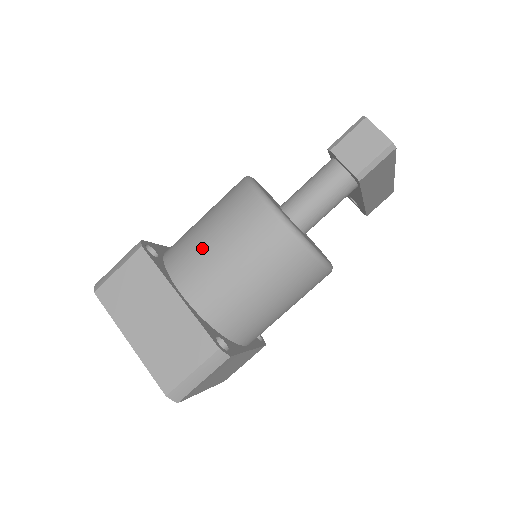
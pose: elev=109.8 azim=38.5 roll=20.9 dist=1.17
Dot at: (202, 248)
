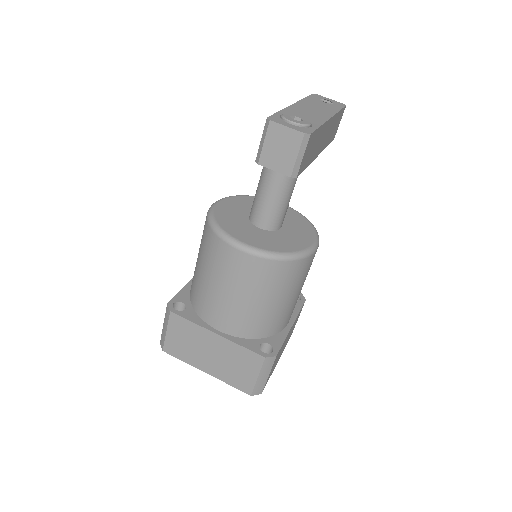
Dot at: (211, 294)
